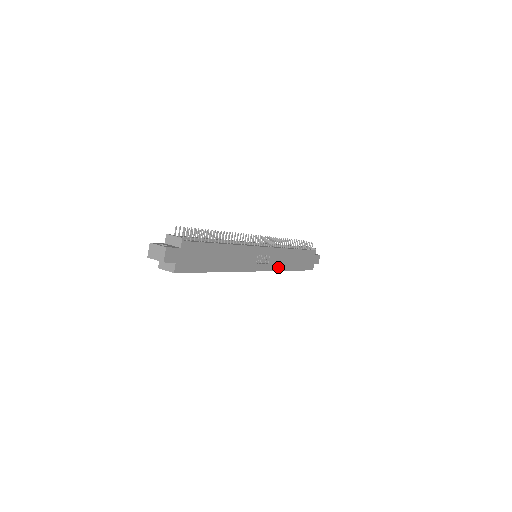
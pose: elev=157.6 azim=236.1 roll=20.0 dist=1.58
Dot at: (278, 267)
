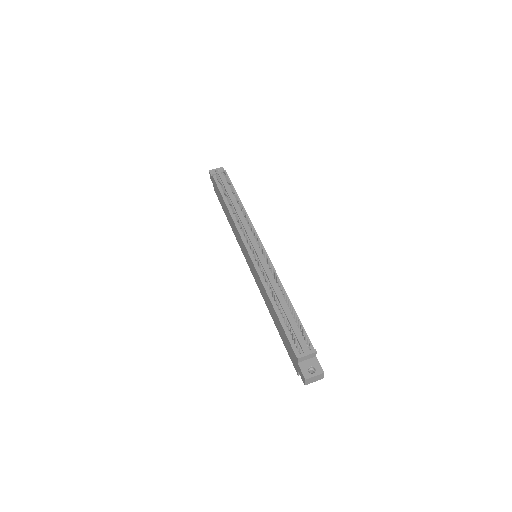
Dot at: occluded
